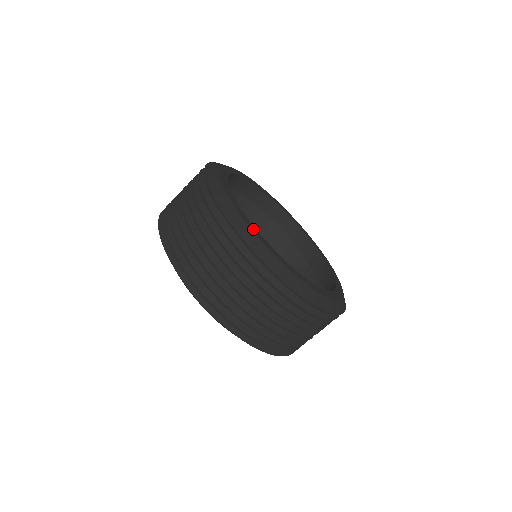
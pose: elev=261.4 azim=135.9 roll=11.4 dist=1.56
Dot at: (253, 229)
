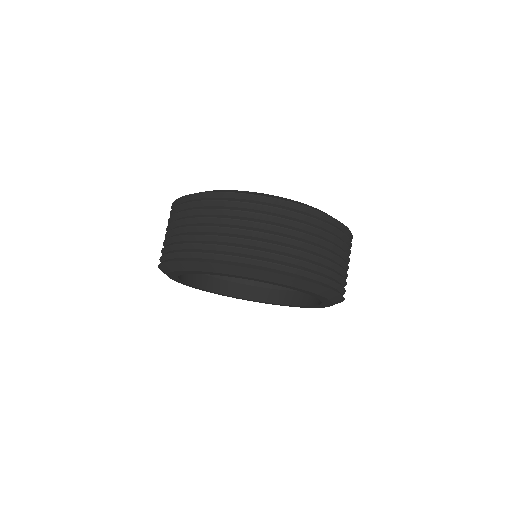
Dot at: occluded
